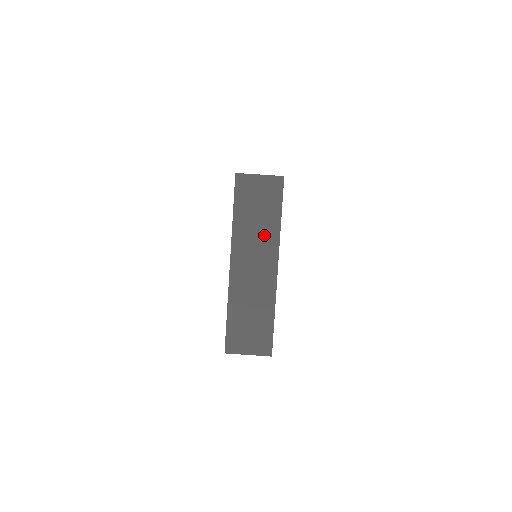
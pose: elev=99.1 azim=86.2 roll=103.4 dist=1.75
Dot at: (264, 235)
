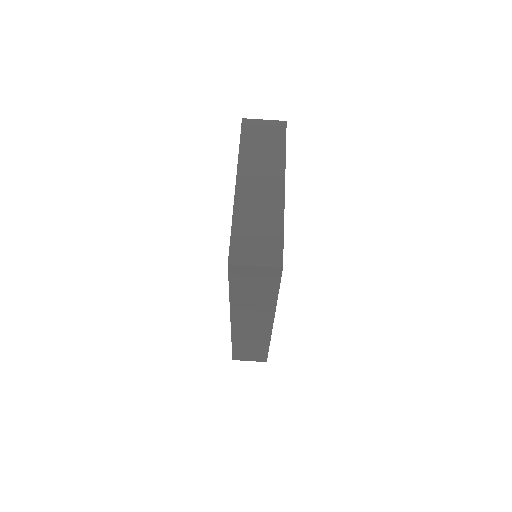
Dot at: (270, 161)
